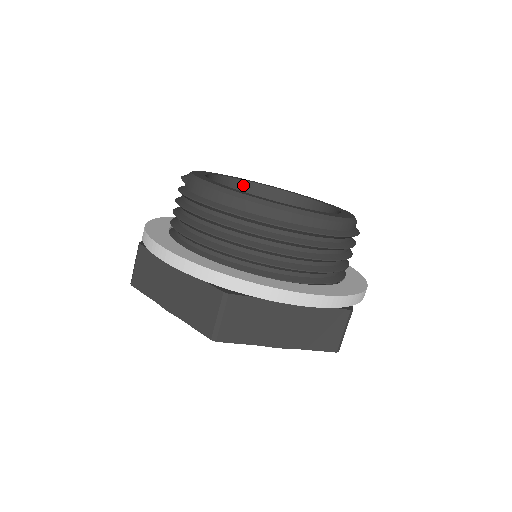
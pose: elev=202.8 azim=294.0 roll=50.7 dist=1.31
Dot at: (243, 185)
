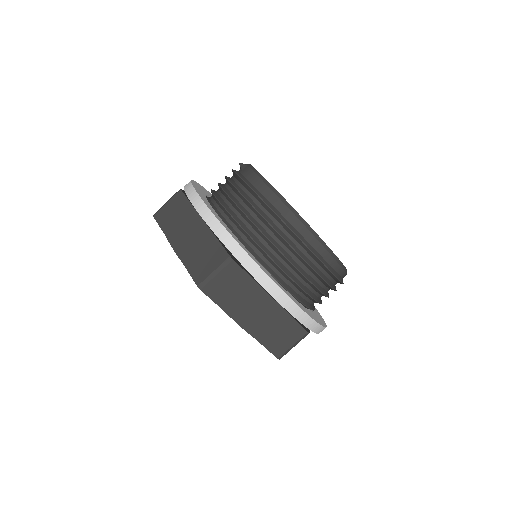
Dot at: occluded
